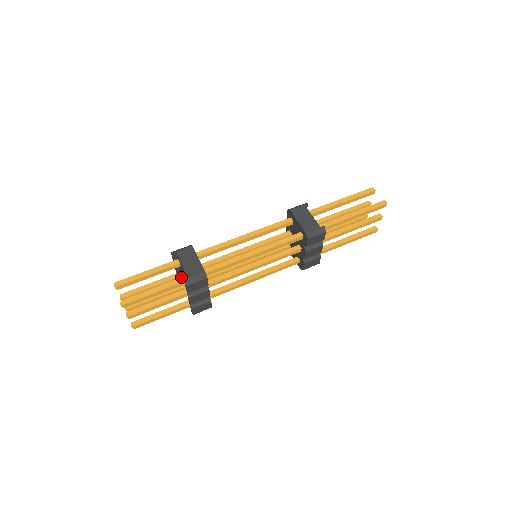
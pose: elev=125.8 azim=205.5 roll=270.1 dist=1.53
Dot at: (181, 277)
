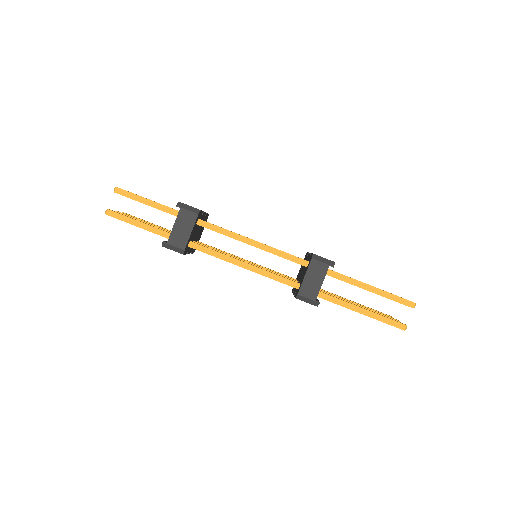
Dot at: (168, 232)
